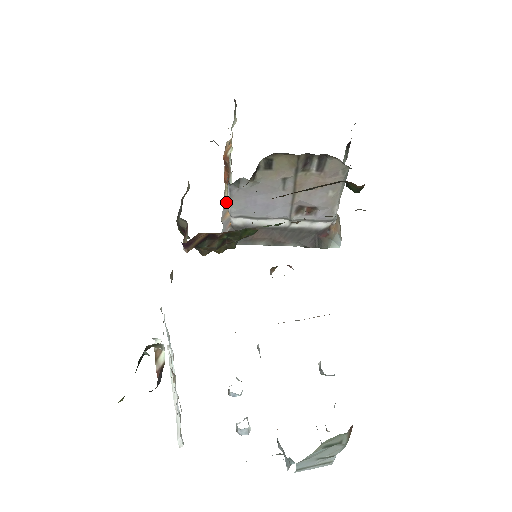
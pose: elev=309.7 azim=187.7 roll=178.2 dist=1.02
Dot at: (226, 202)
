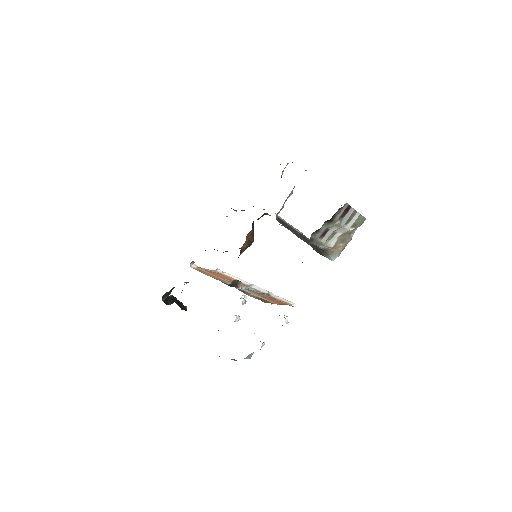
Dot at: (292, 191)
